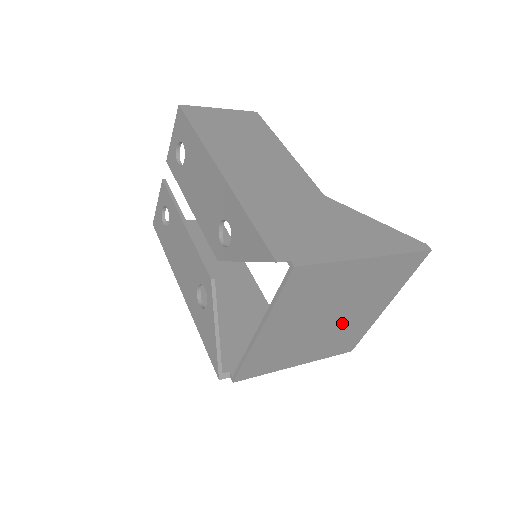
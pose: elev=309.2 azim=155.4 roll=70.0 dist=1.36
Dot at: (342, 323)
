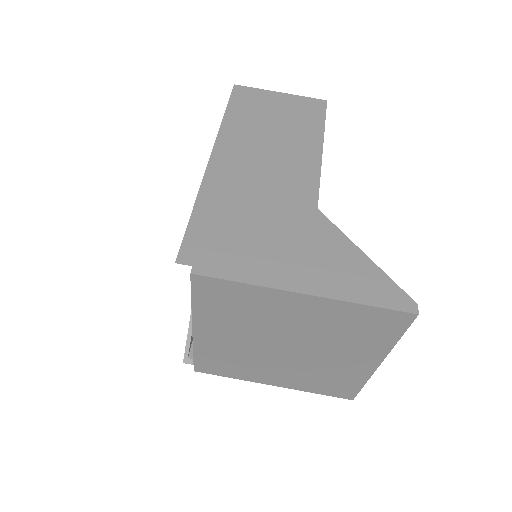
Dot at: (312, 360)
